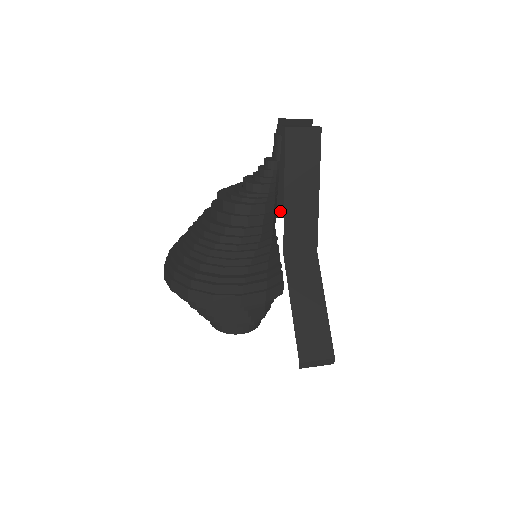
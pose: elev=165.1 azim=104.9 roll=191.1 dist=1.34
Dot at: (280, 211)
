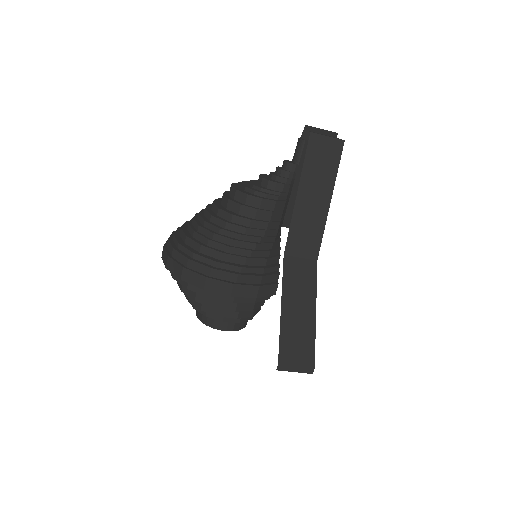
Dot at: (288, 220)
